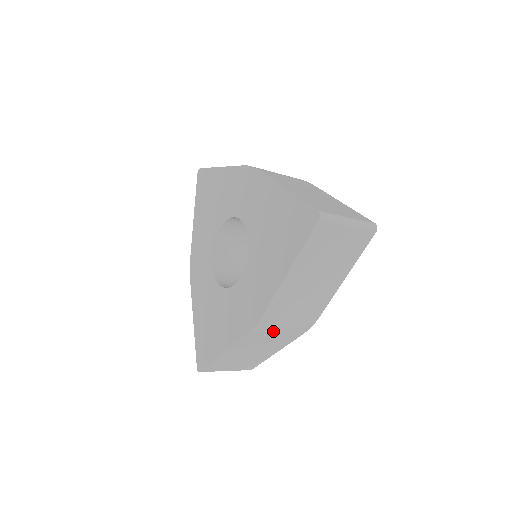
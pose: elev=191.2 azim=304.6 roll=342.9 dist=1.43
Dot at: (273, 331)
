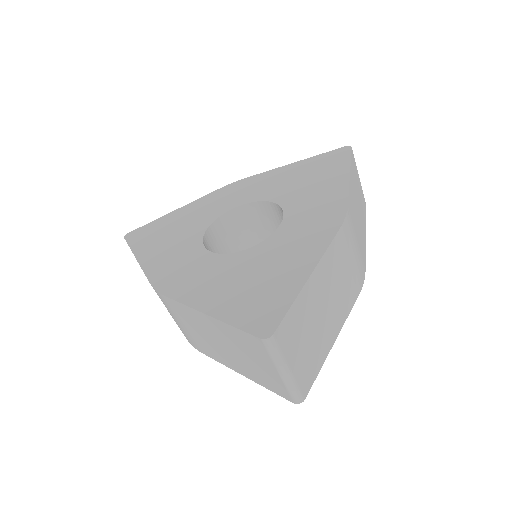
Dot at: (349, 253)
